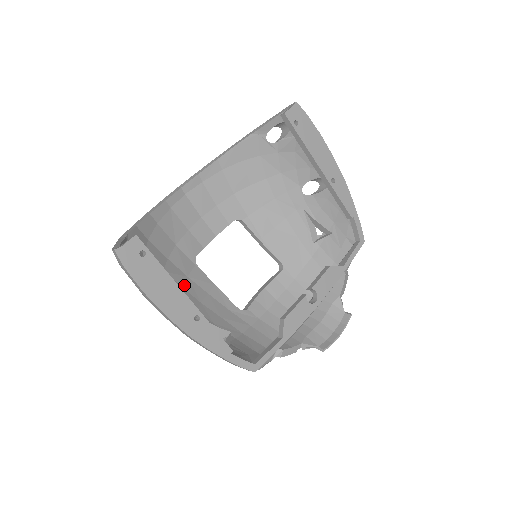
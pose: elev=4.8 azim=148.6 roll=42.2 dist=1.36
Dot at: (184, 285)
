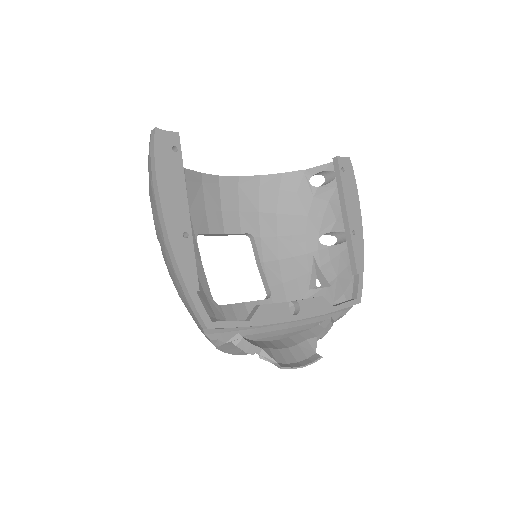
Dot at: occluded
